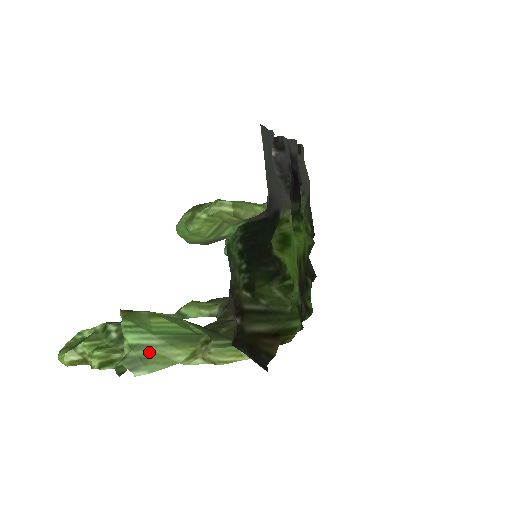
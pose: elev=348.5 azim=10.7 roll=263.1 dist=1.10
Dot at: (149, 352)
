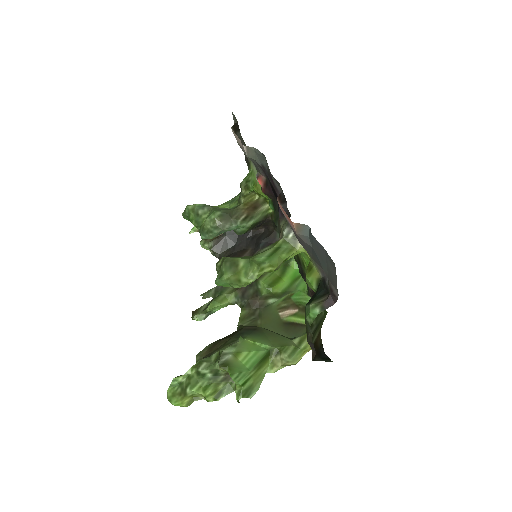
Dot at: (251, 380)
